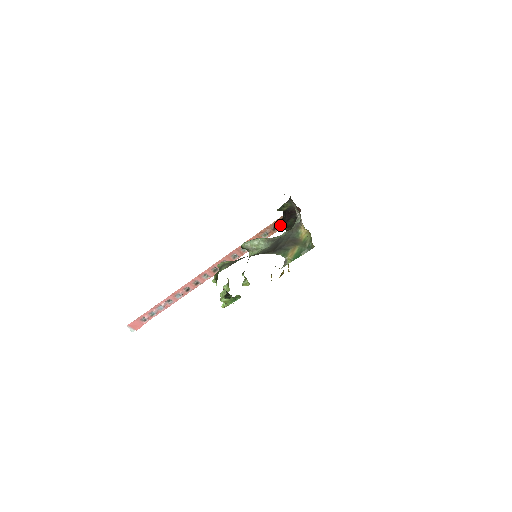
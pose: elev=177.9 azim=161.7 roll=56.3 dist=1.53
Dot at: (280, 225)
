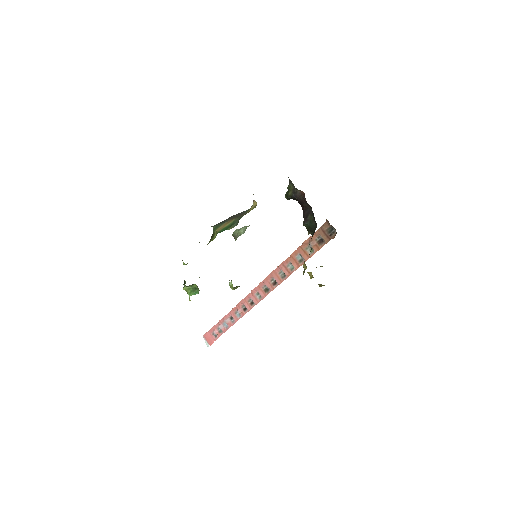
Dot at: (325, 237)
